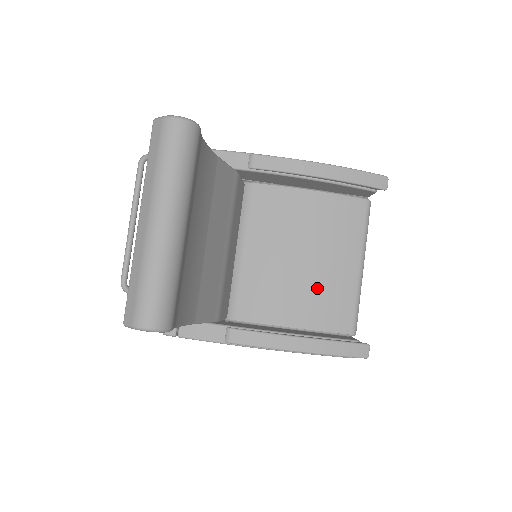
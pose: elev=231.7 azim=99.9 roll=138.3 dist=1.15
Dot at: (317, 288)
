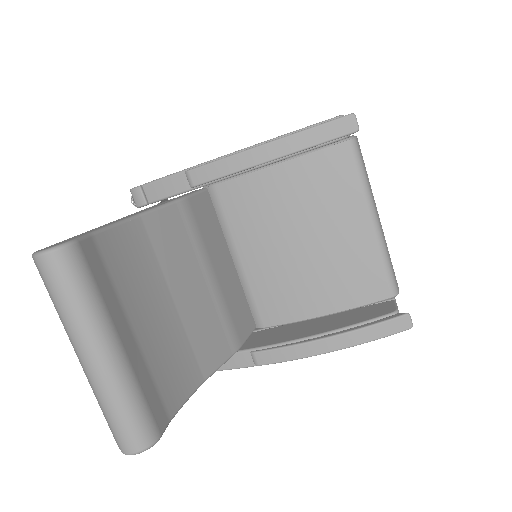
Dot at: (331, 267)
